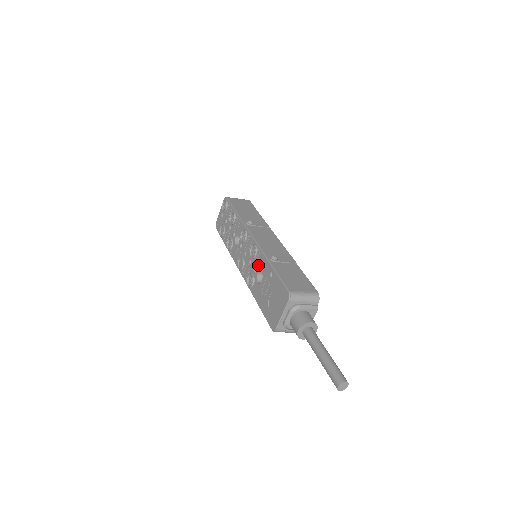
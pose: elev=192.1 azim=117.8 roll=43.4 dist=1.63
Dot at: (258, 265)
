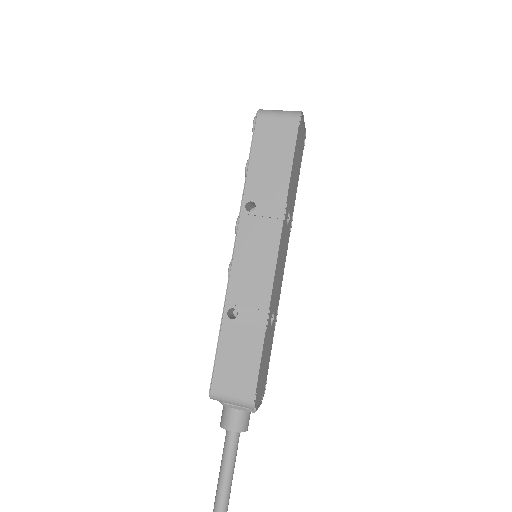
Dot at: occluded
